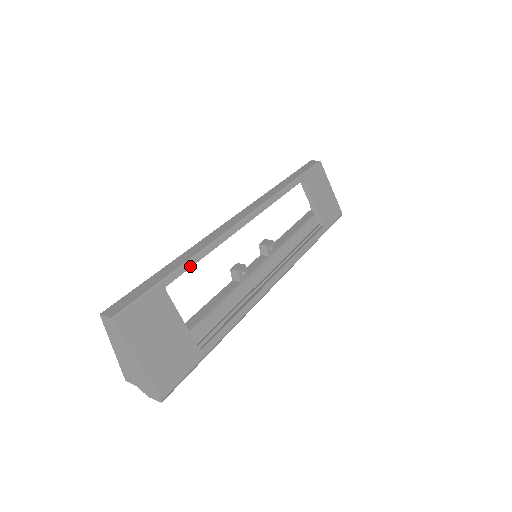
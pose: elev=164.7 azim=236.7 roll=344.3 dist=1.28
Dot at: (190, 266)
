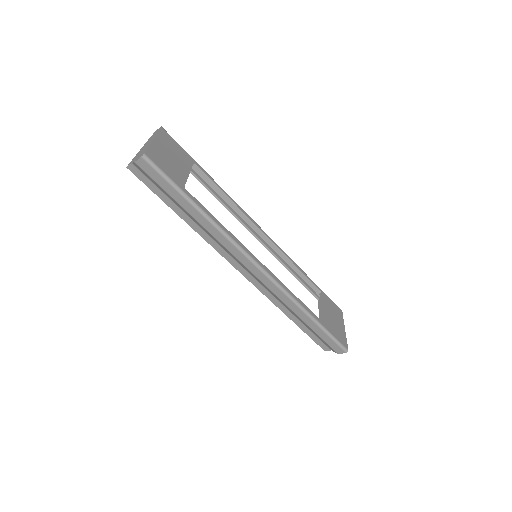
Dot at: (214, 182)
